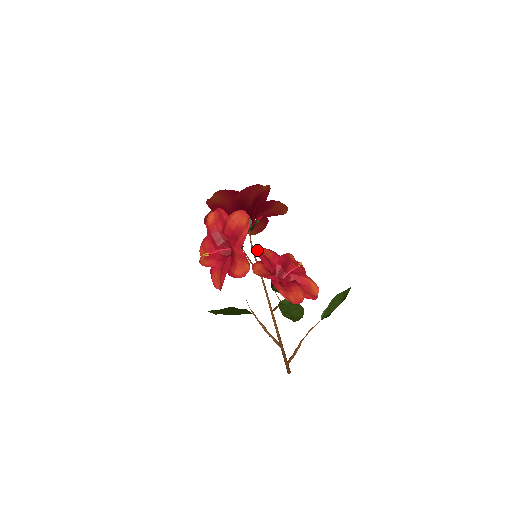
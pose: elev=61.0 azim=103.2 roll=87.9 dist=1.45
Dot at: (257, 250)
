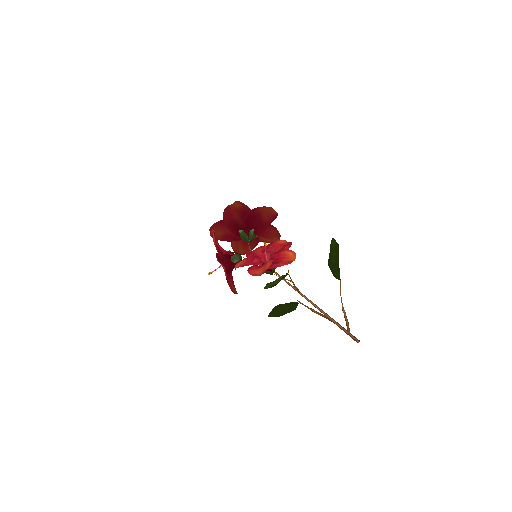
Dot at: (252, 251)
